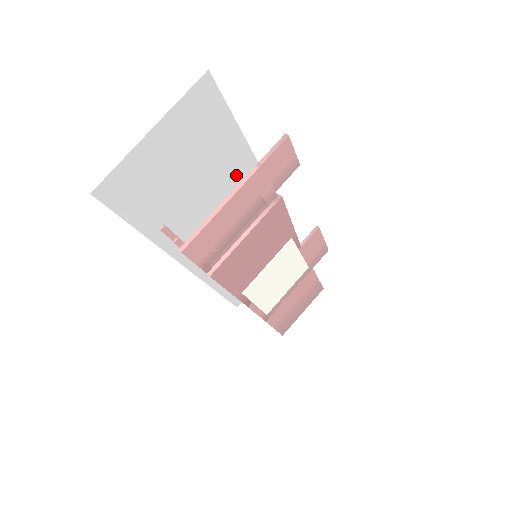
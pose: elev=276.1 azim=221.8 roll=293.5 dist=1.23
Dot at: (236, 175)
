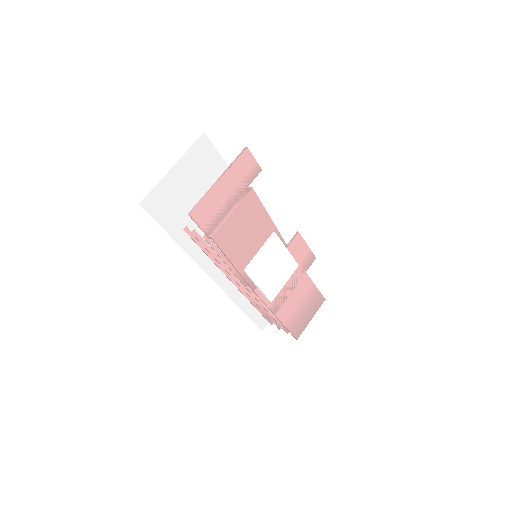
Dot at: occluded
